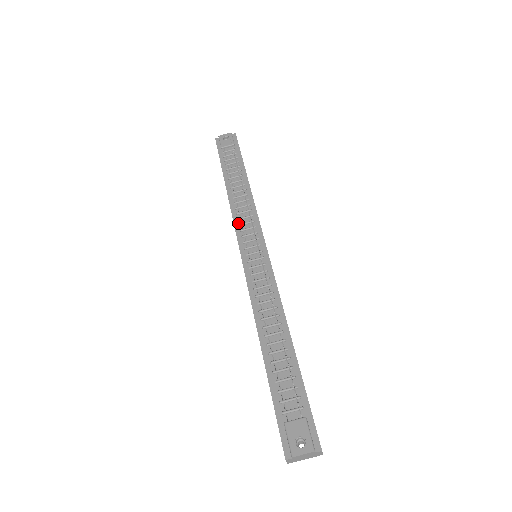
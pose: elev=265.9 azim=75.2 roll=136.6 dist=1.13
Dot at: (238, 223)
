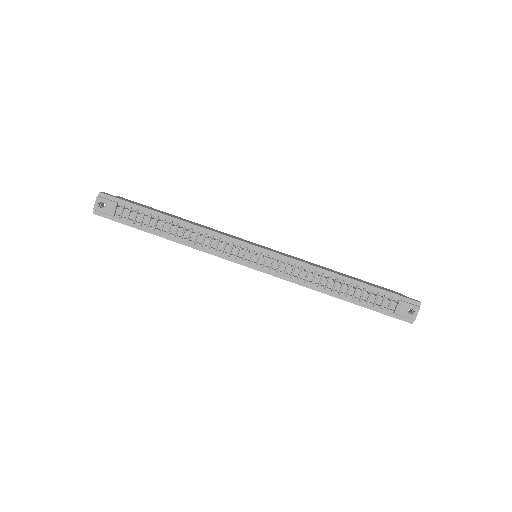
Dot at: (219, 253)
